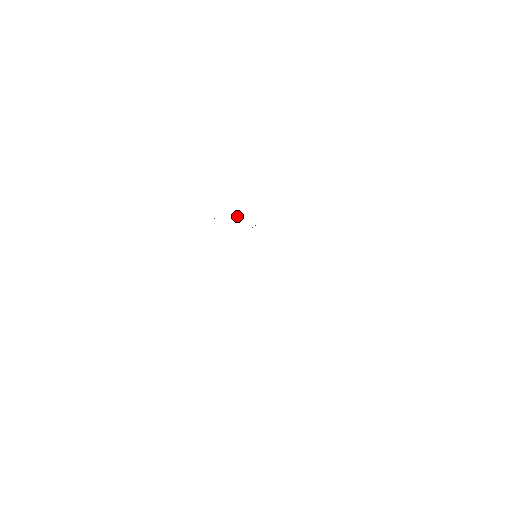
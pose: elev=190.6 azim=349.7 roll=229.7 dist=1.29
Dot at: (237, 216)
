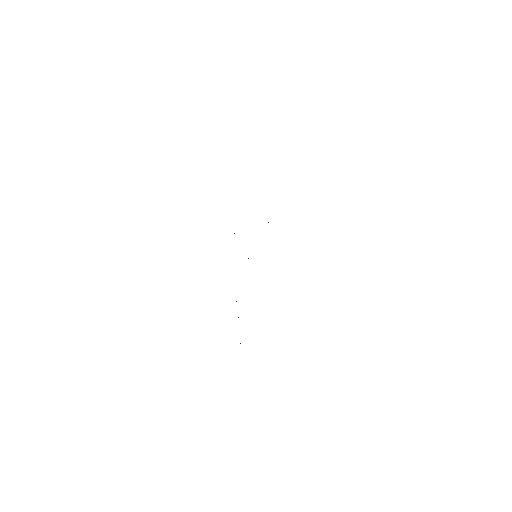
Dot at: occluded
